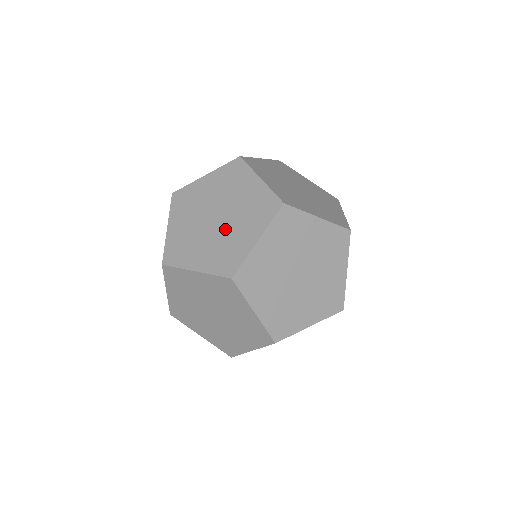
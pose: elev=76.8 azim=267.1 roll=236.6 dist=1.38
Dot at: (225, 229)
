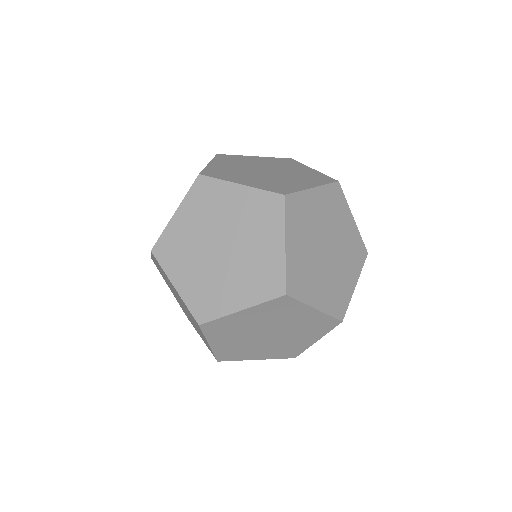
Dot at: (277, 176)
